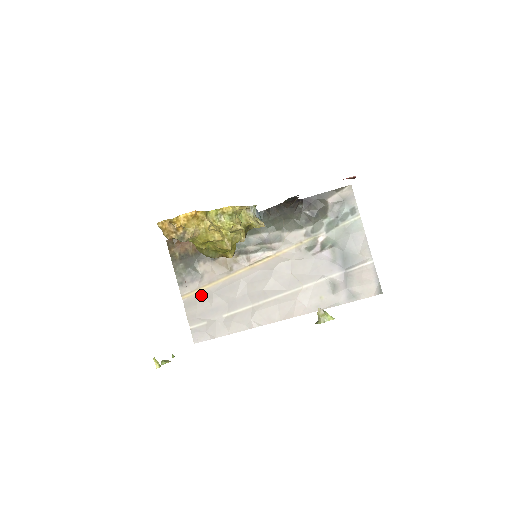
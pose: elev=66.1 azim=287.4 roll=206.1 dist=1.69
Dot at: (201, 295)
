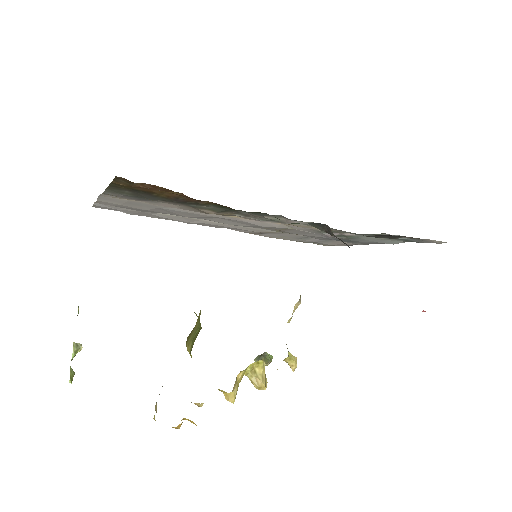
Dot at: (137, 202)
